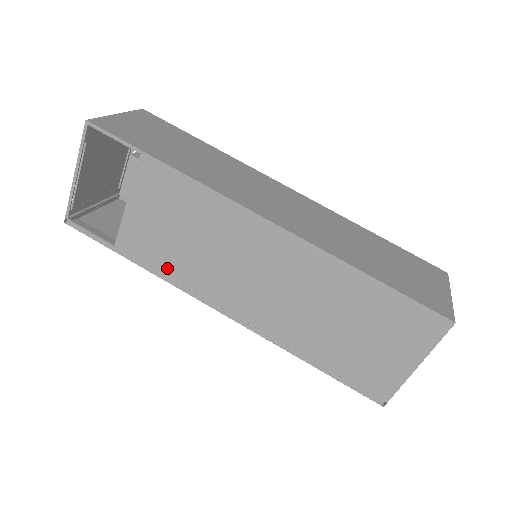
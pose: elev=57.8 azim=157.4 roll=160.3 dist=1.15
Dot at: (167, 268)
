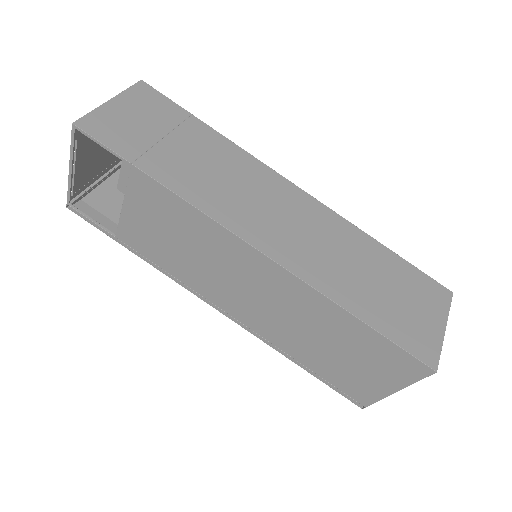
Dot at: (166, 266)
